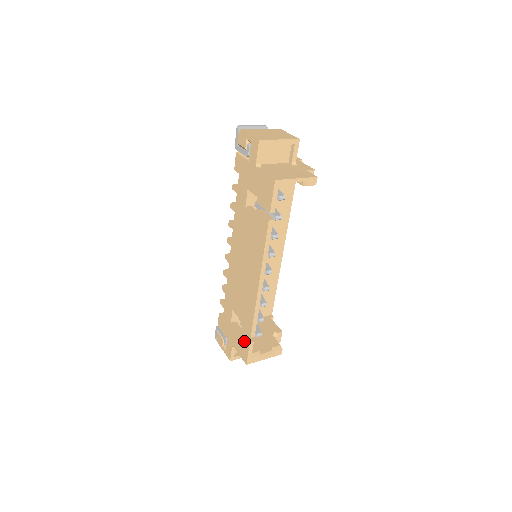
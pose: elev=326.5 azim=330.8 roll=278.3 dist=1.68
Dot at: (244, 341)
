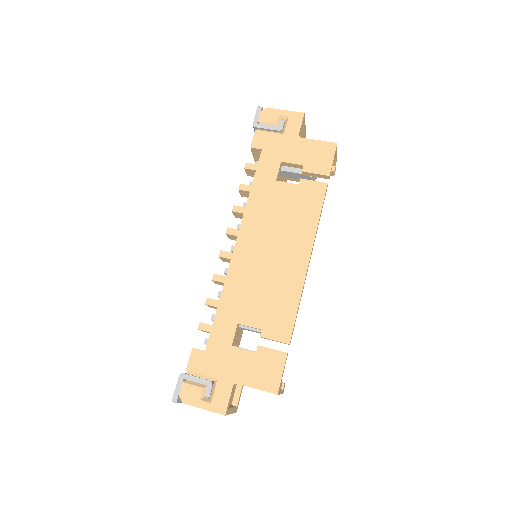
Dot at: (272, 357)
